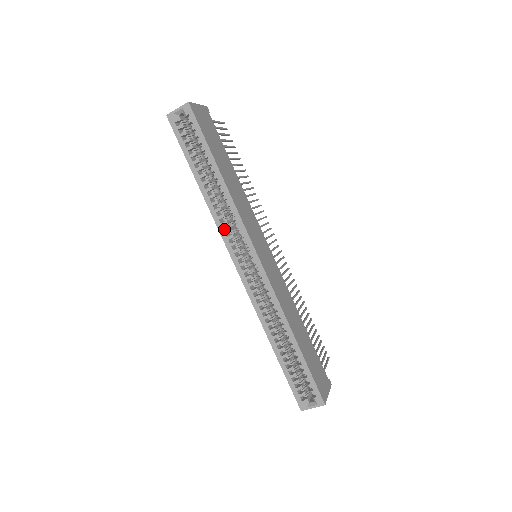
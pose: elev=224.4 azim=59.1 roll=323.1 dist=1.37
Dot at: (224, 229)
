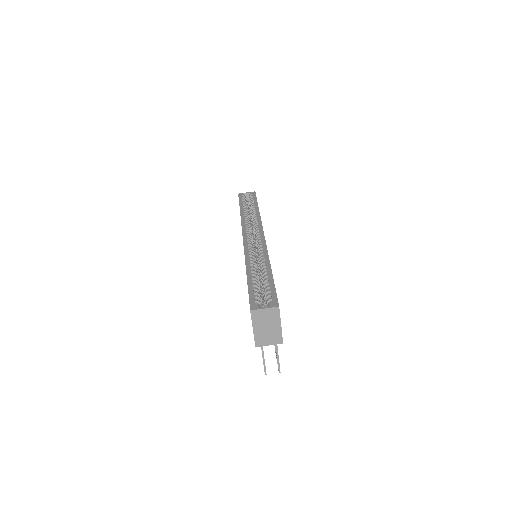
Dot at: (245, 225)
